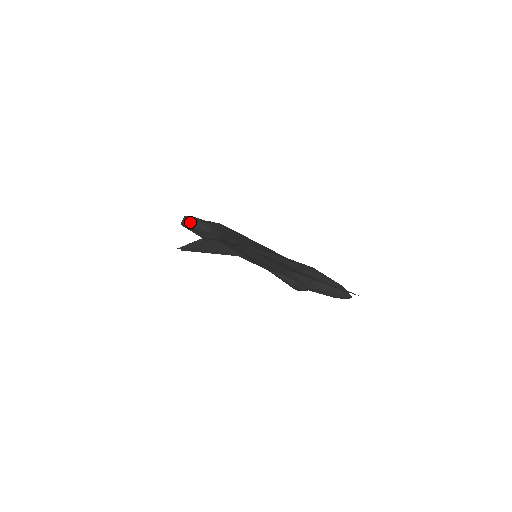
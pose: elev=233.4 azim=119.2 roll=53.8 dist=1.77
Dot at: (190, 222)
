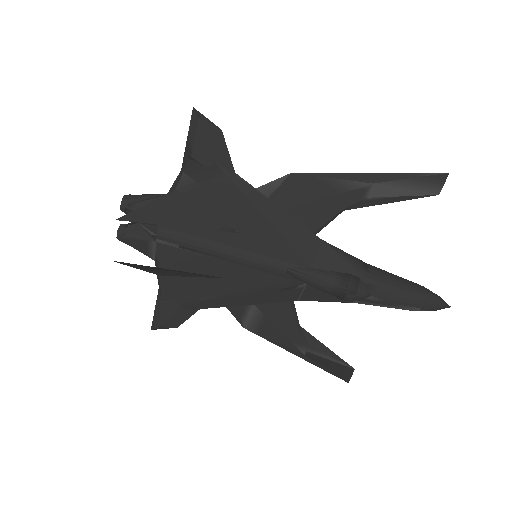
Dot at: (131, 195)
